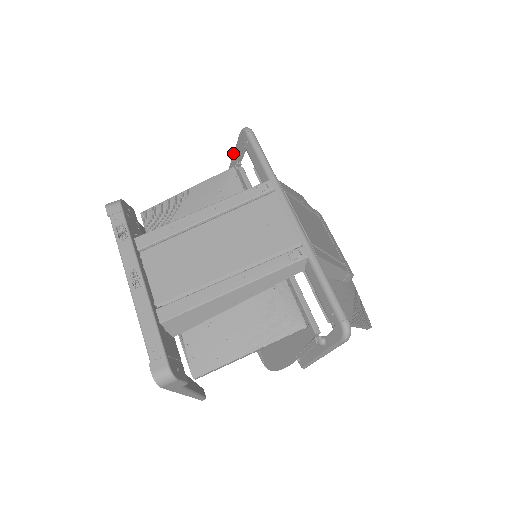
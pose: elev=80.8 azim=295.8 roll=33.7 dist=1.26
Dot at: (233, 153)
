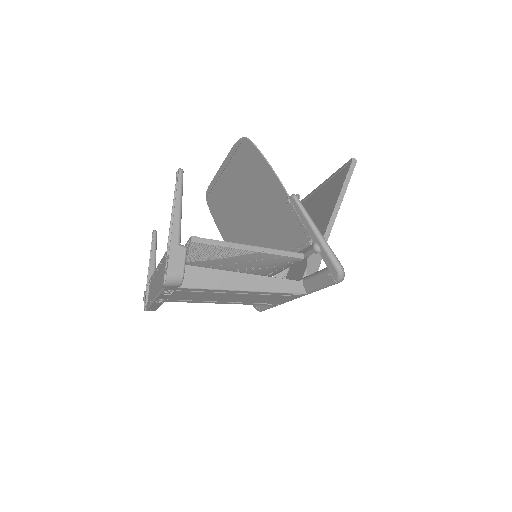
Dot at: (321, 244)
